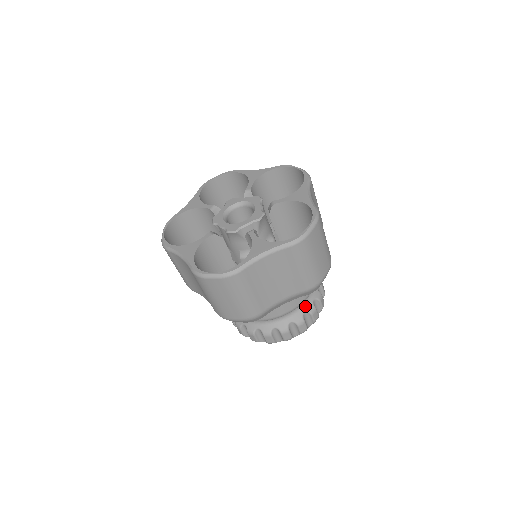
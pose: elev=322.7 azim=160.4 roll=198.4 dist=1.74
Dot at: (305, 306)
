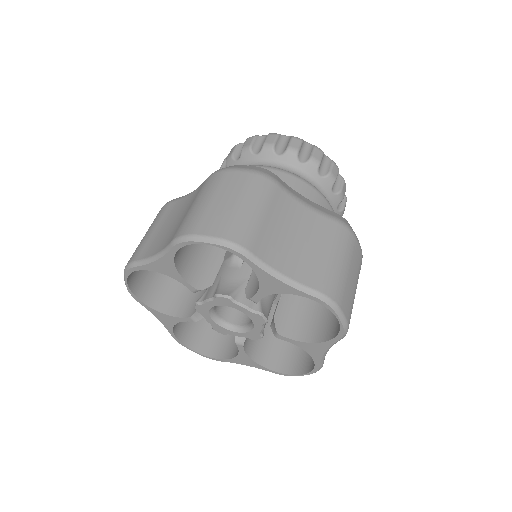
Dot at: (332, 206)
